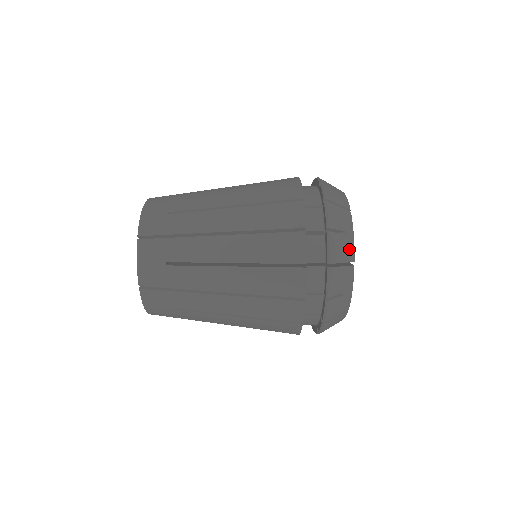
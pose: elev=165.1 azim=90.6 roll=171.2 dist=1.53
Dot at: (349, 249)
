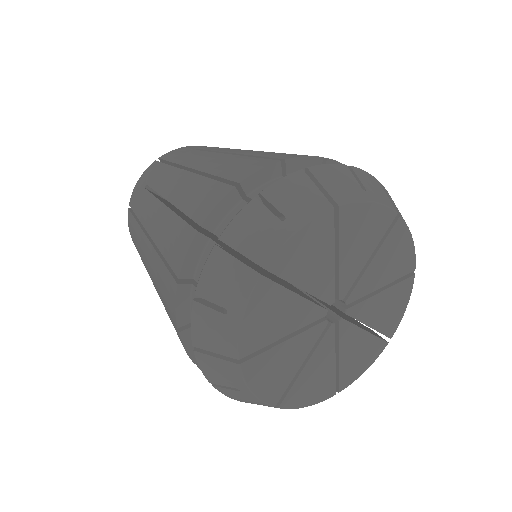
Dot at: (227, 338)
